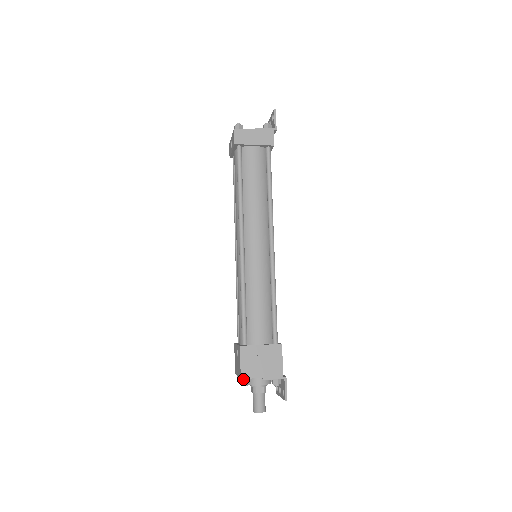
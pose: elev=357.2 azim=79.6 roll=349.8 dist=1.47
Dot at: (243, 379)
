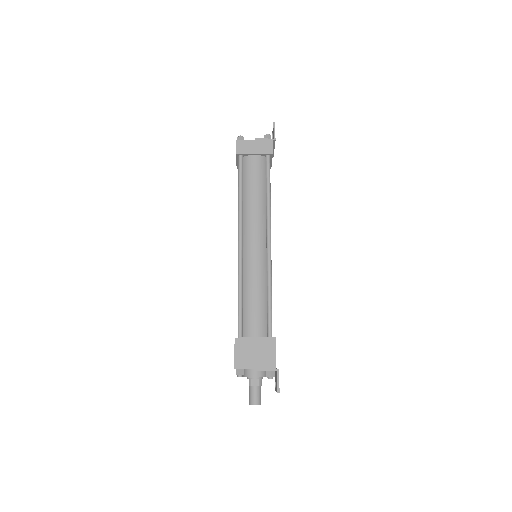
Dot at: (237, 370)
